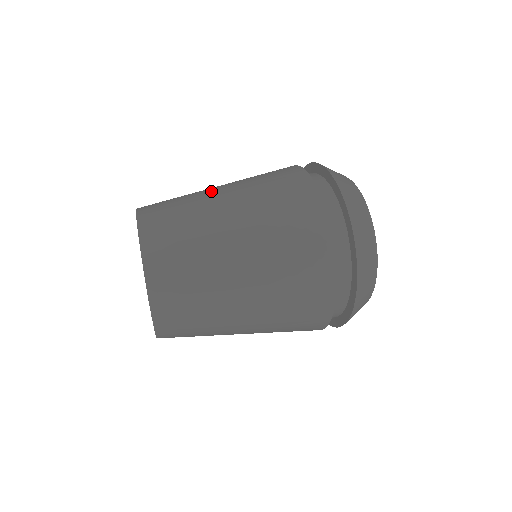
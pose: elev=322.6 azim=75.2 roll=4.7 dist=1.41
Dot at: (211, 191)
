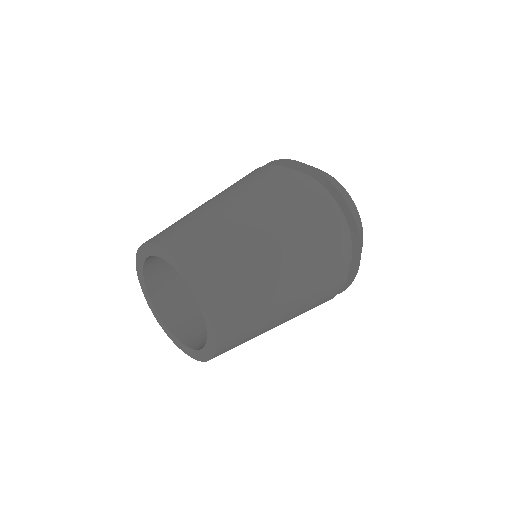
Dot at: occluded
